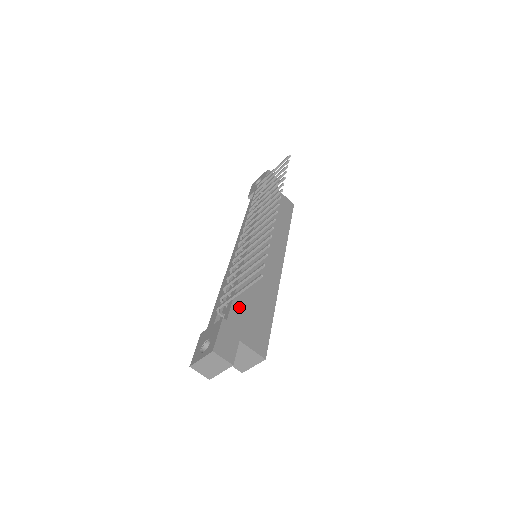
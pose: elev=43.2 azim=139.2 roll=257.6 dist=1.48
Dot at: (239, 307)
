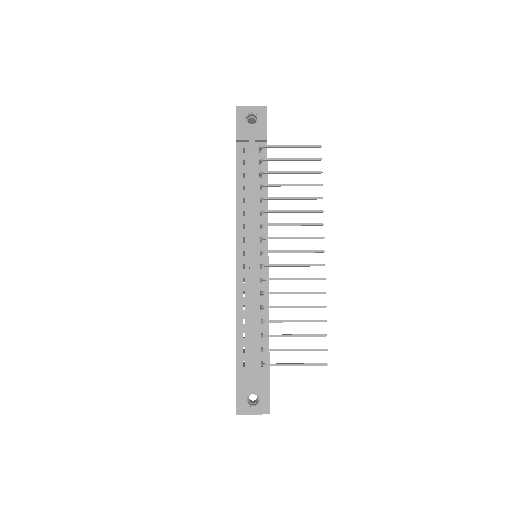
Dot at: occluded
